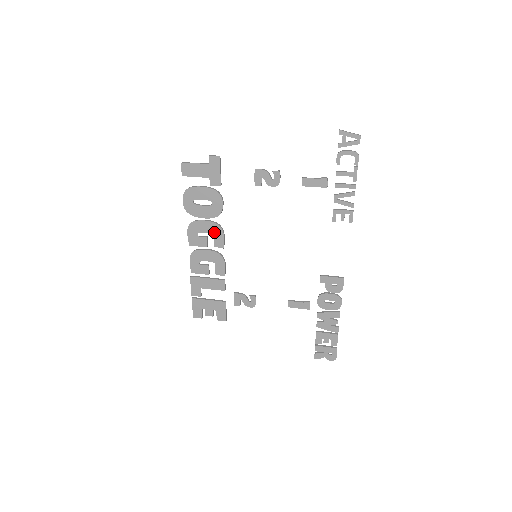
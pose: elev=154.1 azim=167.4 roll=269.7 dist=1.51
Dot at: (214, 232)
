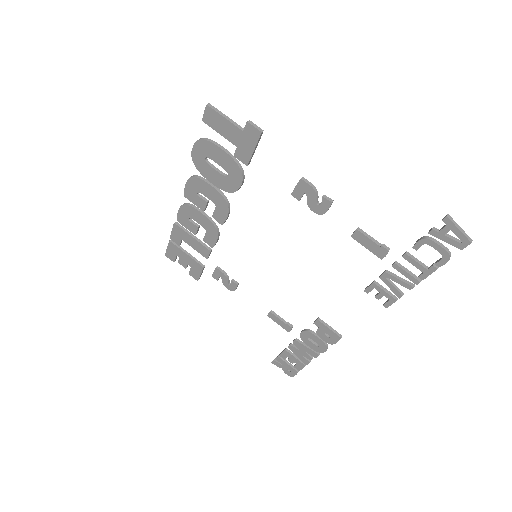
Dot at: (218, 204)
